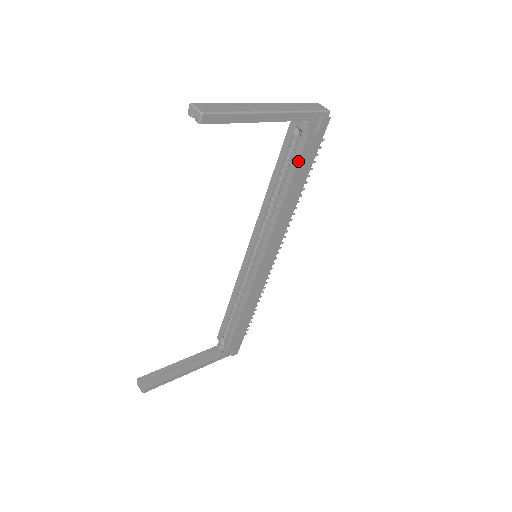
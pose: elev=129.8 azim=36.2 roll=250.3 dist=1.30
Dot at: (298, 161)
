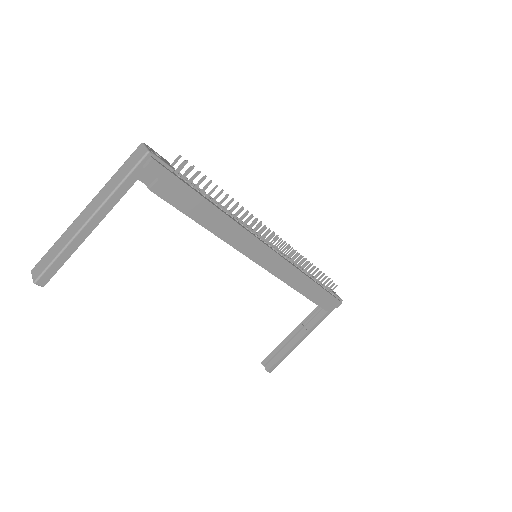
Dot at: occluded
